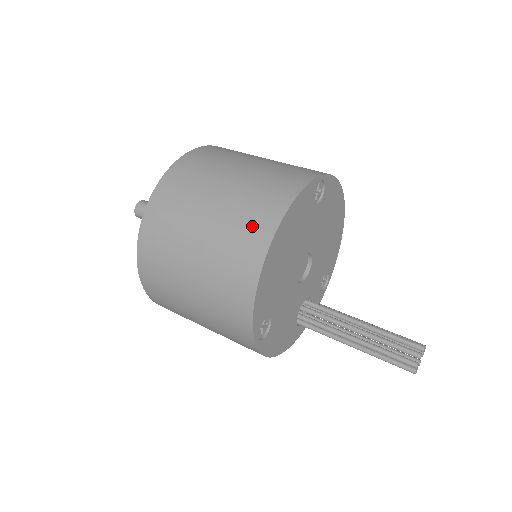
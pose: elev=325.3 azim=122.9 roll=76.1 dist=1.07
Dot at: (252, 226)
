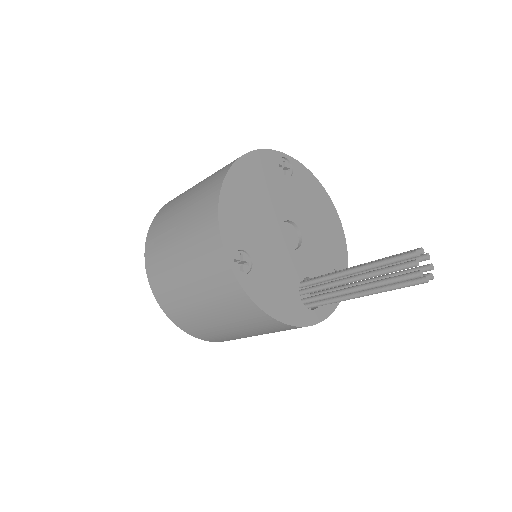
Dot at: (217, 174)
